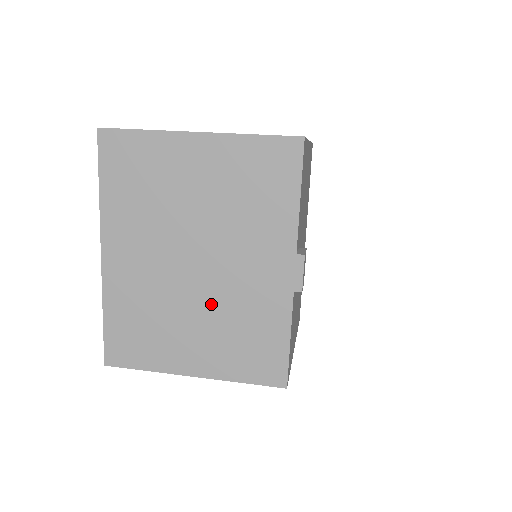
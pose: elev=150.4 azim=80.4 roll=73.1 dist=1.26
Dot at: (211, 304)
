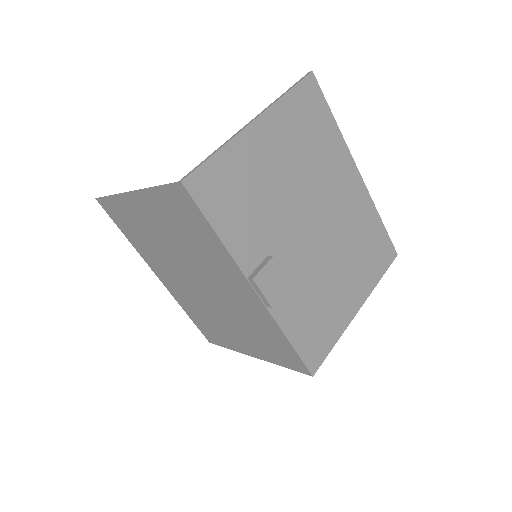
Dot at: (228, 312)
